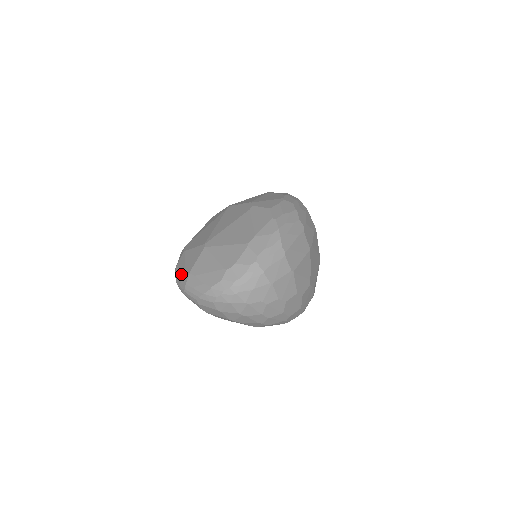
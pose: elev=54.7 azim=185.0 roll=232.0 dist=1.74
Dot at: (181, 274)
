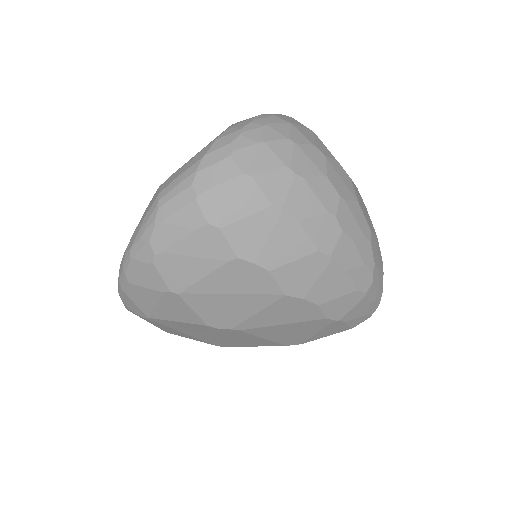
Dot at: occluded
